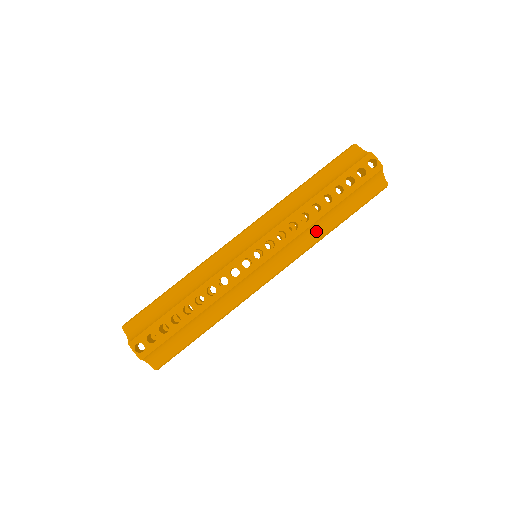
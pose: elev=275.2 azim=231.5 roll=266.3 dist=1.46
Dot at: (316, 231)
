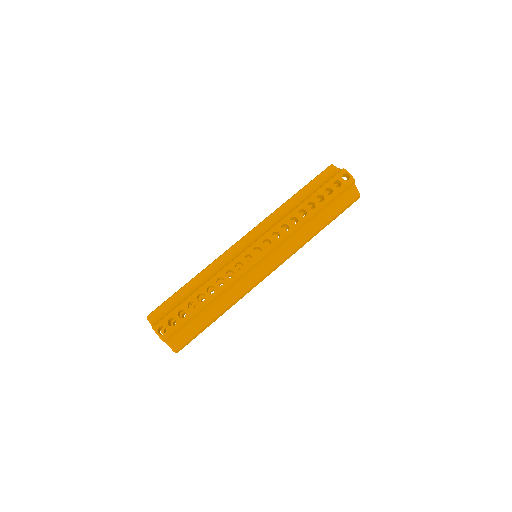
Dot at: (304, 233)
